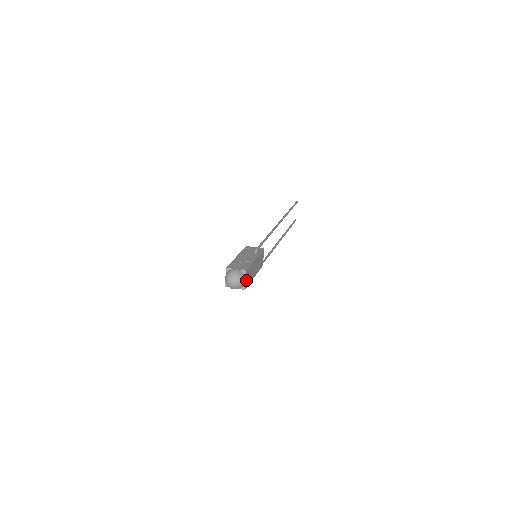
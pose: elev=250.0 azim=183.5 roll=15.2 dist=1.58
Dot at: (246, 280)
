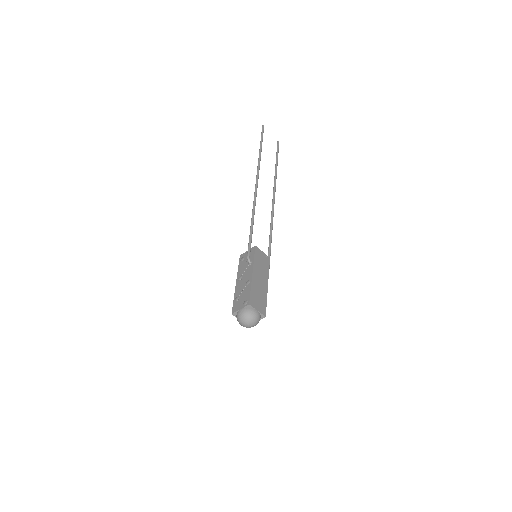
Dot at: (258, 308)
